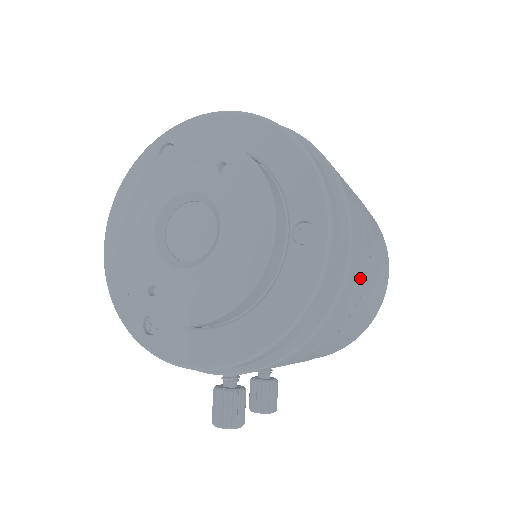
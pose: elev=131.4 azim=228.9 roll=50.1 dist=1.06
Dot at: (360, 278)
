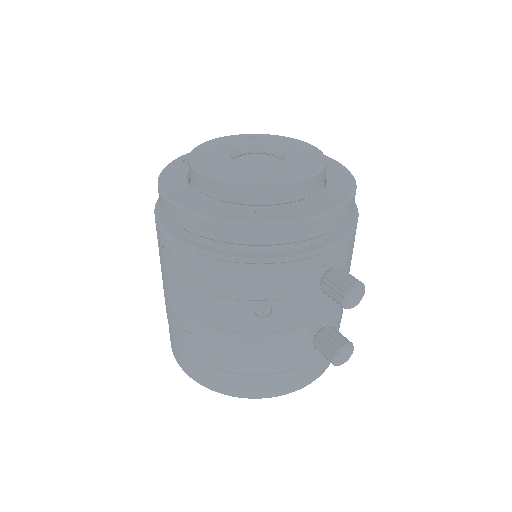
Dot at: occluded
